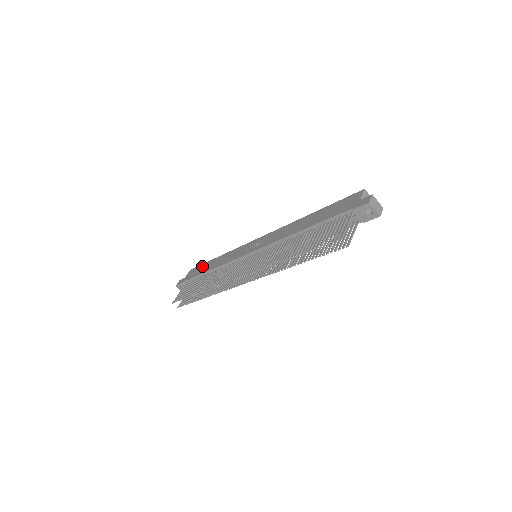
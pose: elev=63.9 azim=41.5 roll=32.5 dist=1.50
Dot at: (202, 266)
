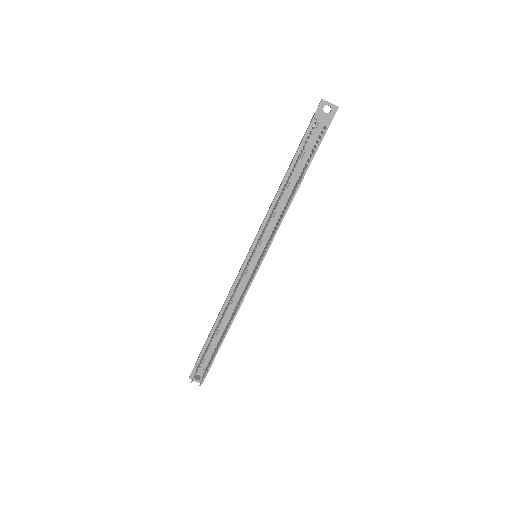
Dot at: occluded
